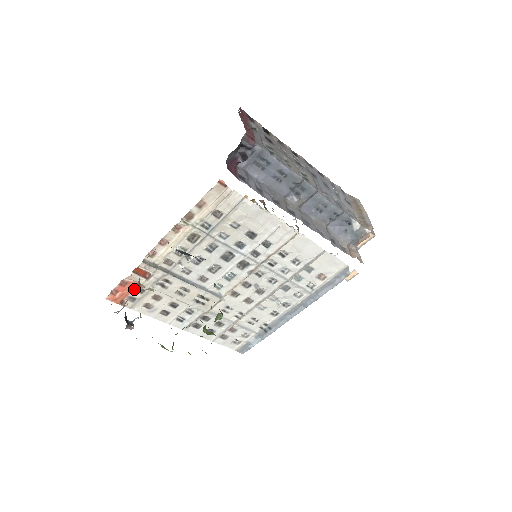
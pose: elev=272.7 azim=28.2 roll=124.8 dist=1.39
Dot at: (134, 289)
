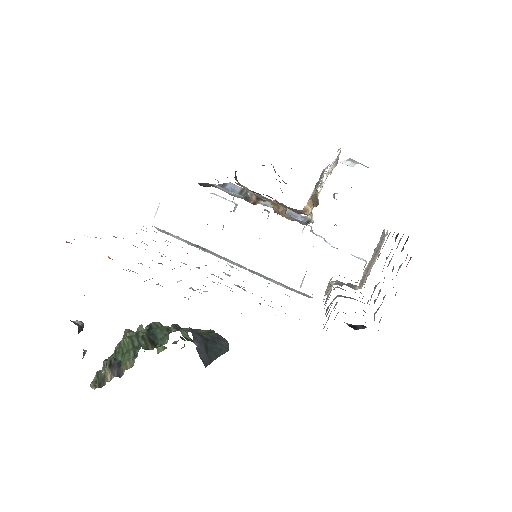
Dot at: occluded
